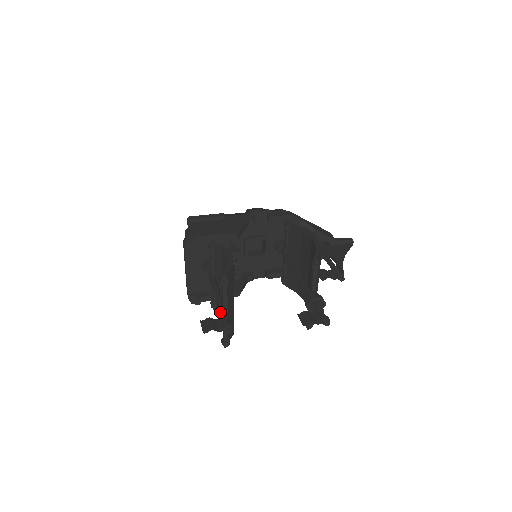
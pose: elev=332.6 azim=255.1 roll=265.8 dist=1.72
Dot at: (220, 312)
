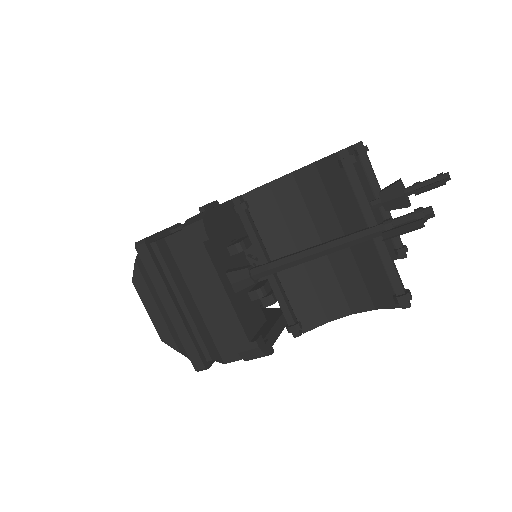
Dot at: (374, 229)
